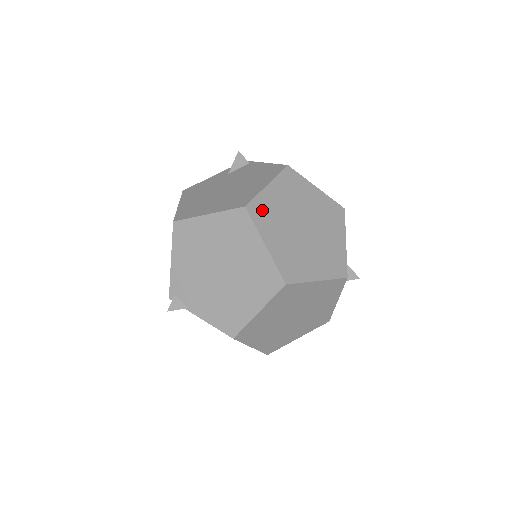
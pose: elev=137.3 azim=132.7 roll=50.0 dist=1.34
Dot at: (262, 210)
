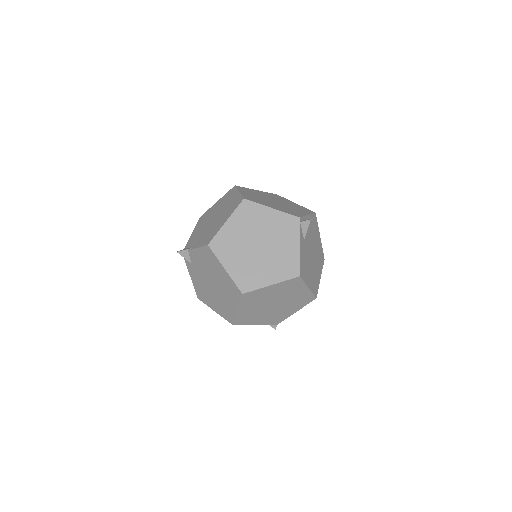
Dot at: (246, 190)
